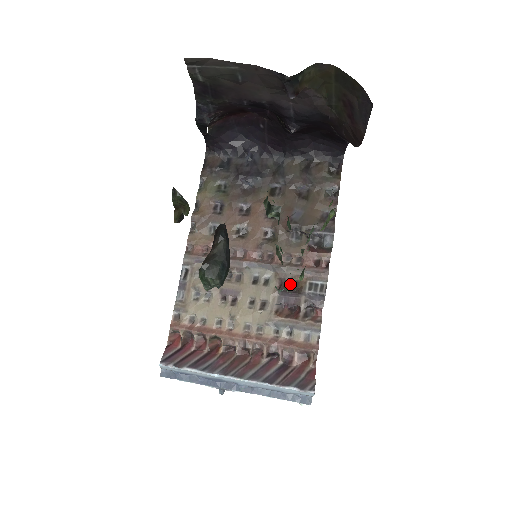
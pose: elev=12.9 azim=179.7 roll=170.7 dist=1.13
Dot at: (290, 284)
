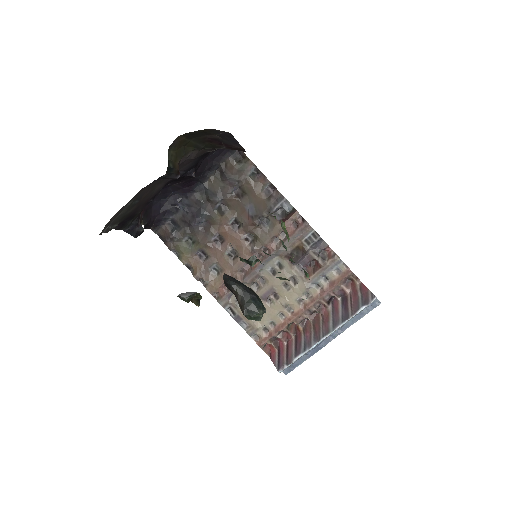
Dot at: (295, 253)
